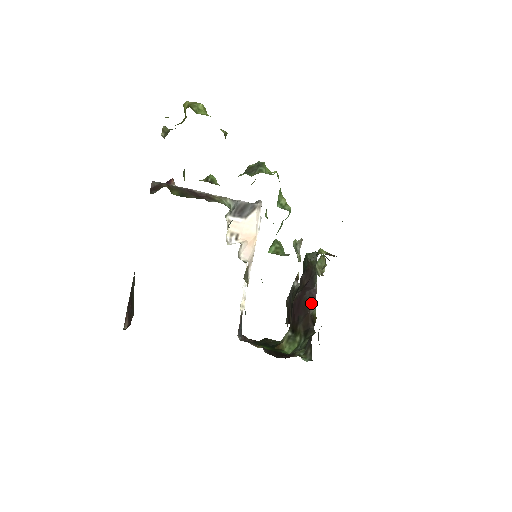
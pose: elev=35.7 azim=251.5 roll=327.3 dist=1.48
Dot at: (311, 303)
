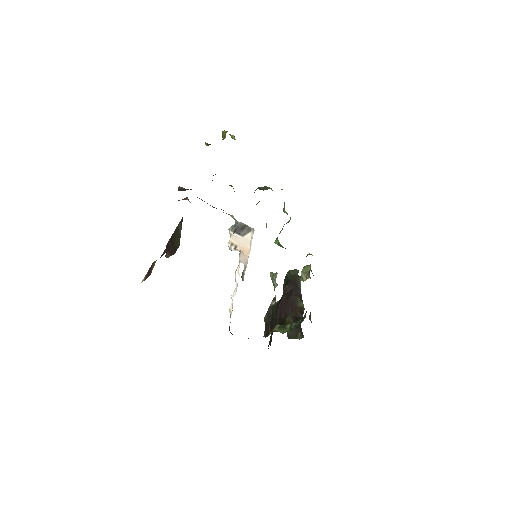
Dot at: (299, 298)
